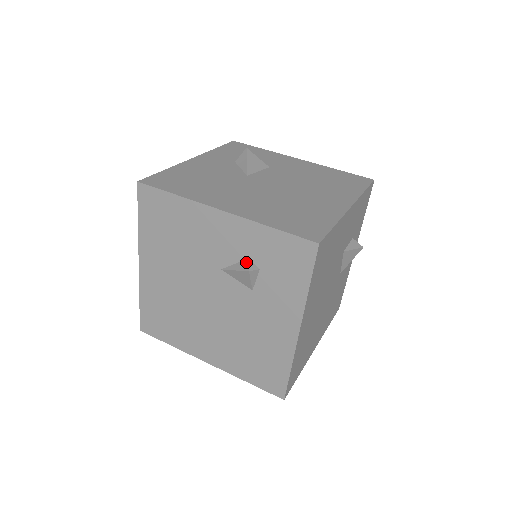
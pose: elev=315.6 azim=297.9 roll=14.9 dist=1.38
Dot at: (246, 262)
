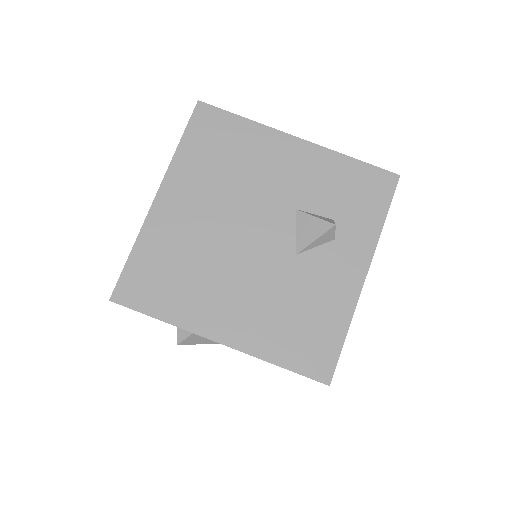
Dot at: occluded
